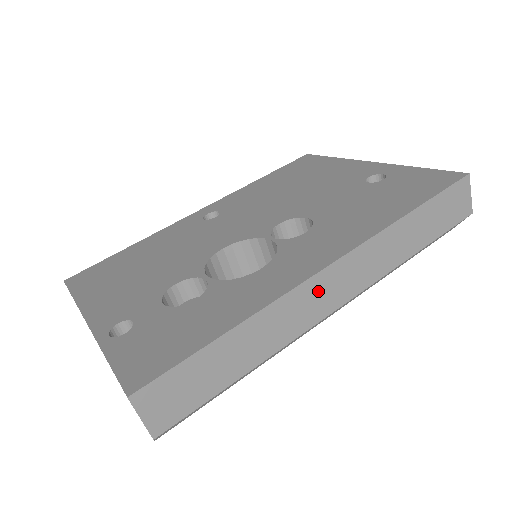
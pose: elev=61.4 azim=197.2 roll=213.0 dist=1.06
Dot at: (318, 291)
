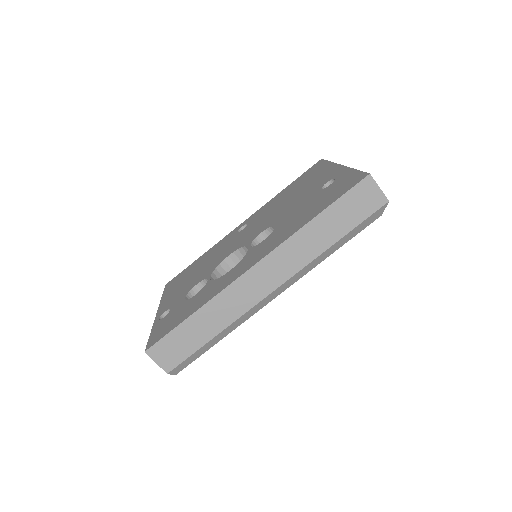
Dot at: (251, 283)
